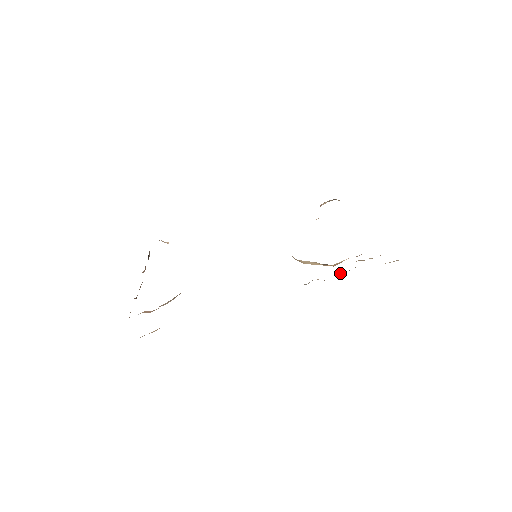
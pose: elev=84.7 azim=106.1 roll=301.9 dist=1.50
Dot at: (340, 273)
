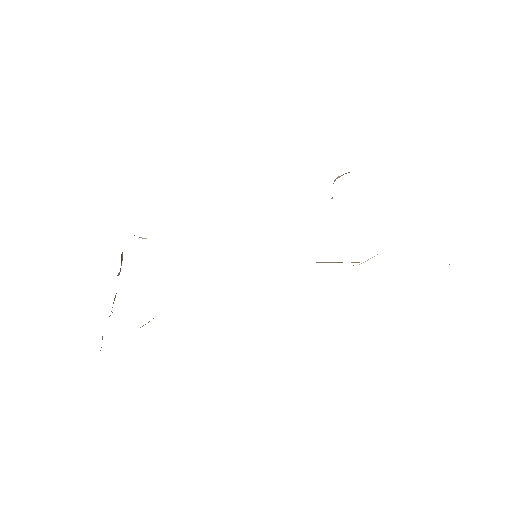
Dot at: occluded
